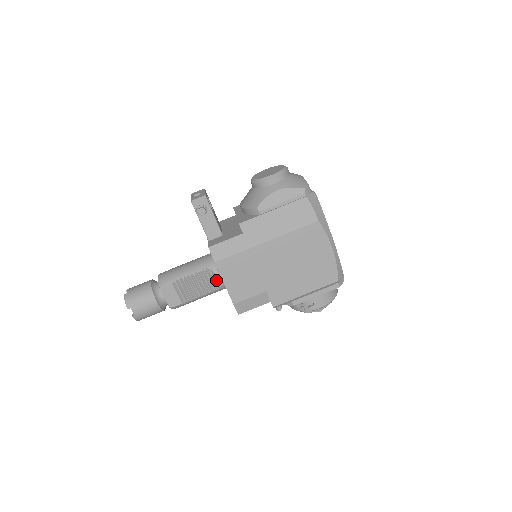
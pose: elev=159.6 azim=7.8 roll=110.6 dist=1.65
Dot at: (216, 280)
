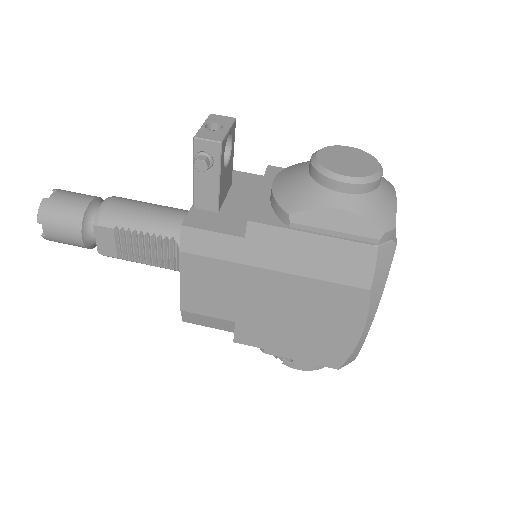
Dot at: (178, 260)
